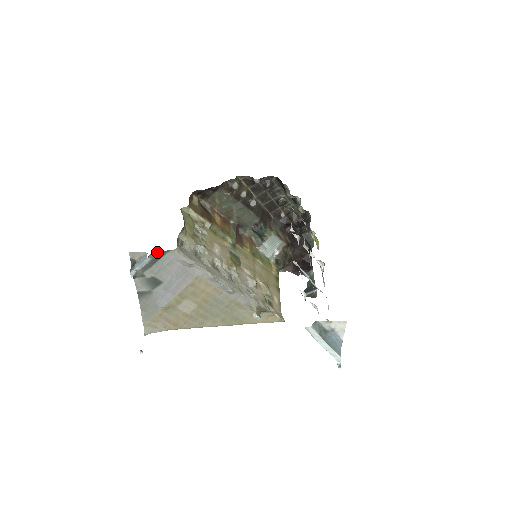
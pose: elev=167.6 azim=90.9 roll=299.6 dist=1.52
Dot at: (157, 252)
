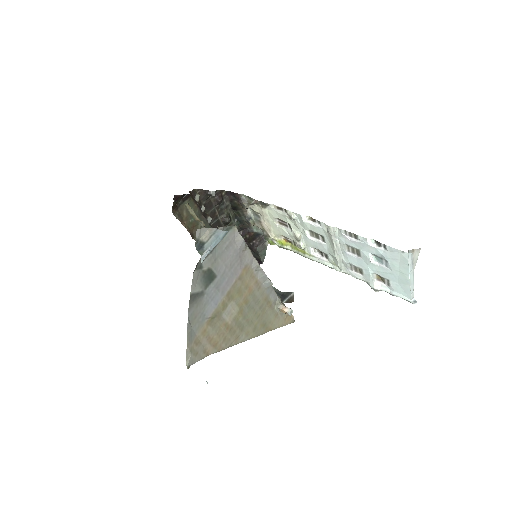
Dot at: (221, 229)
